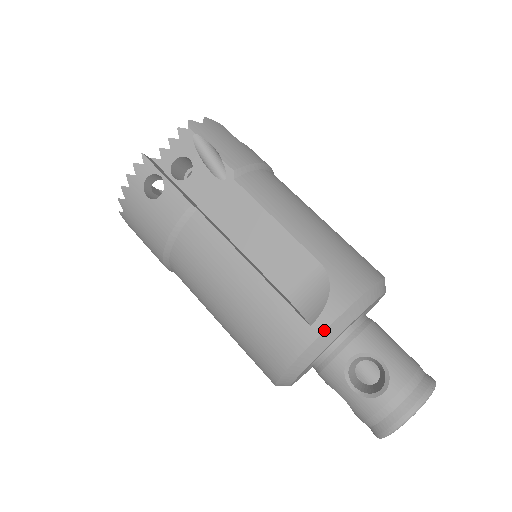
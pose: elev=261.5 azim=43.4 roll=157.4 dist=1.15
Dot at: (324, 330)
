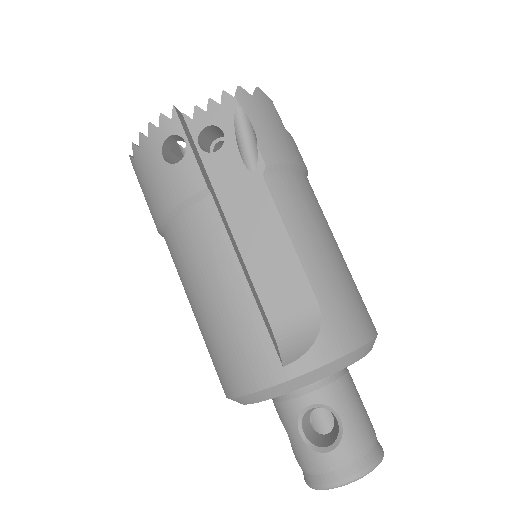
Dot at: (295, 377)
